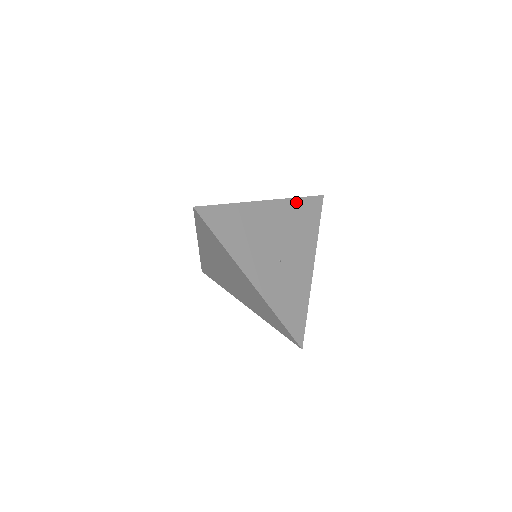
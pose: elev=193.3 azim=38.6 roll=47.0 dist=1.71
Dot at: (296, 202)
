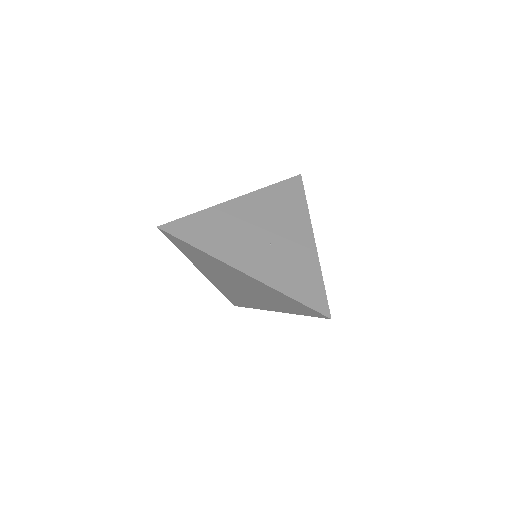
Dot at: (270, 189)
